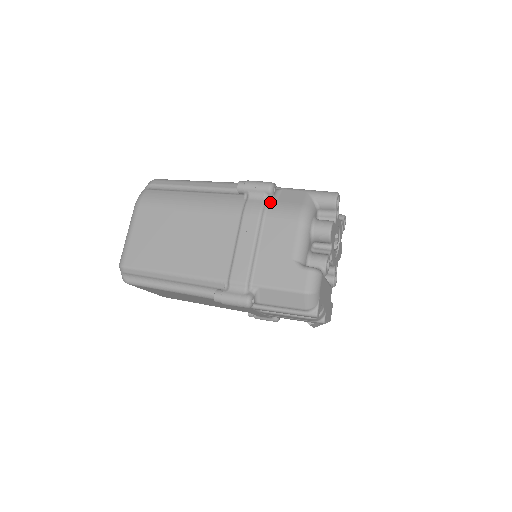
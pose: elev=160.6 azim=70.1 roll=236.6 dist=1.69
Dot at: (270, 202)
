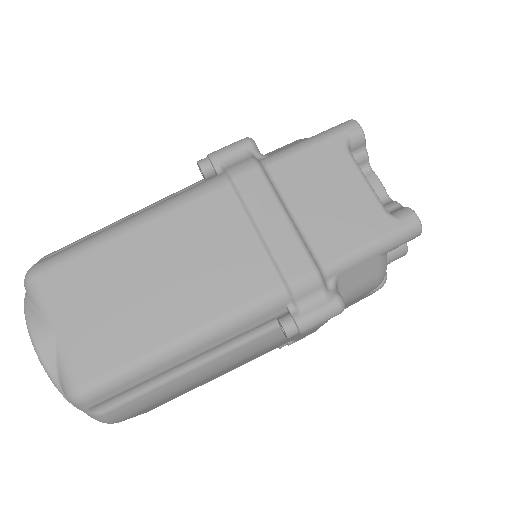
Dot at: occluded
